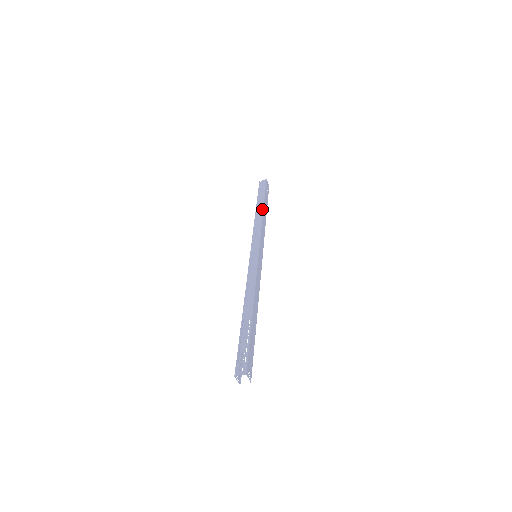
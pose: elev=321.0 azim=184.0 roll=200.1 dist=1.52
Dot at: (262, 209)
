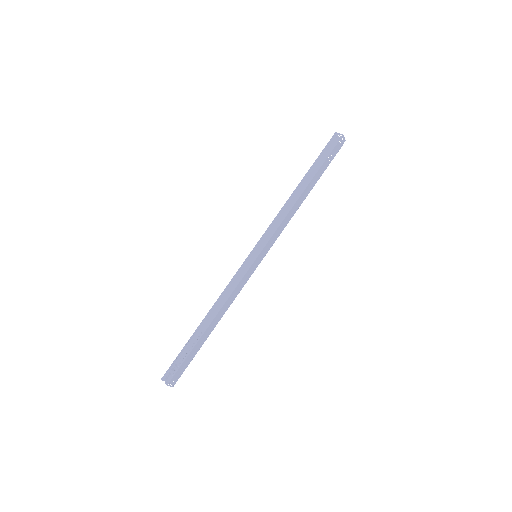
Dot at: (302, 190)
